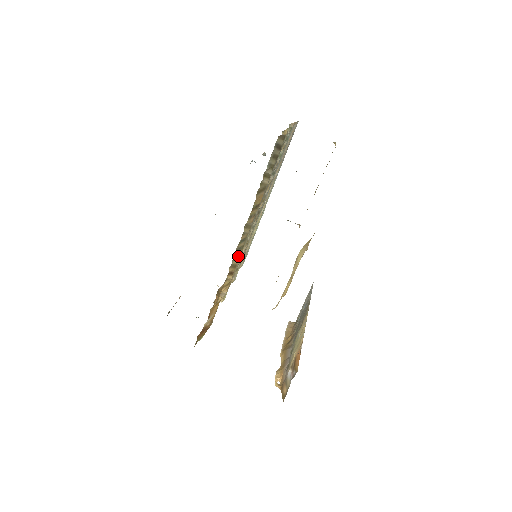
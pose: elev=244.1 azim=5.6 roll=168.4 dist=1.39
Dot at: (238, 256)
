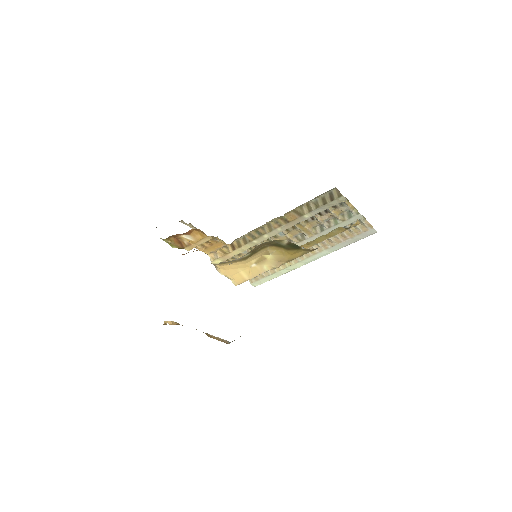
Dot at: (247, 241)
